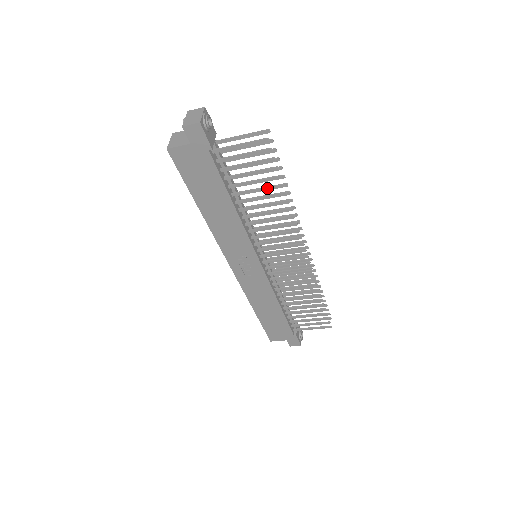
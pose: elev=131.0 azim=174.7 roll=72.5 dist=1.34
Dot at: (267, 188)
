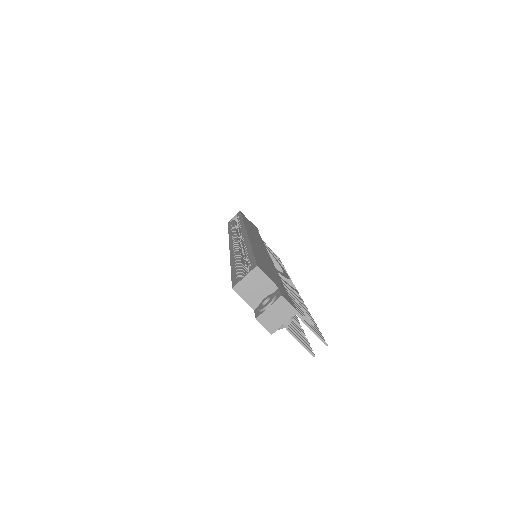
Dot at: occluded
